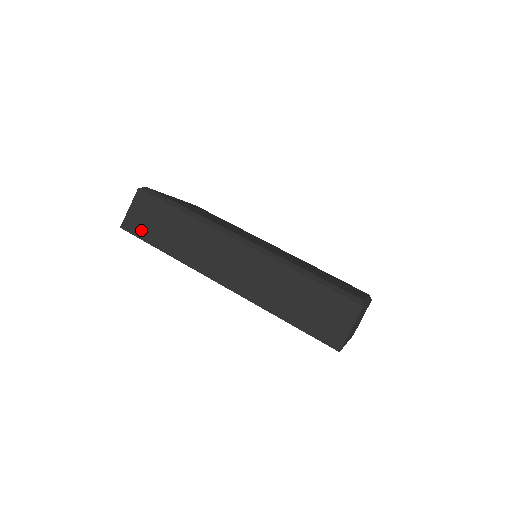
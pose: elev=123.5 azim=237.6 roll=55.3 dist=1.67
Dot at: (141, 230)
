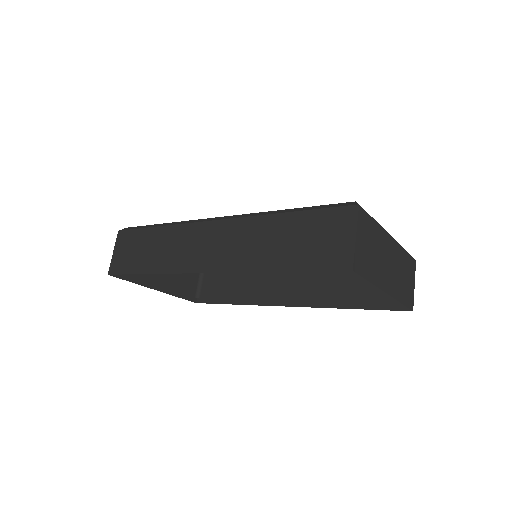
Dot at: (125, 266)
